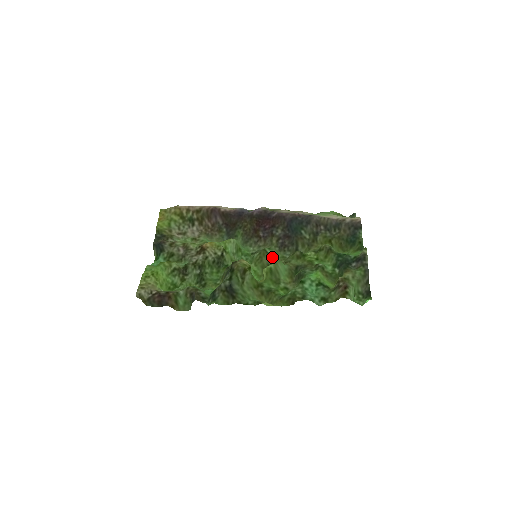
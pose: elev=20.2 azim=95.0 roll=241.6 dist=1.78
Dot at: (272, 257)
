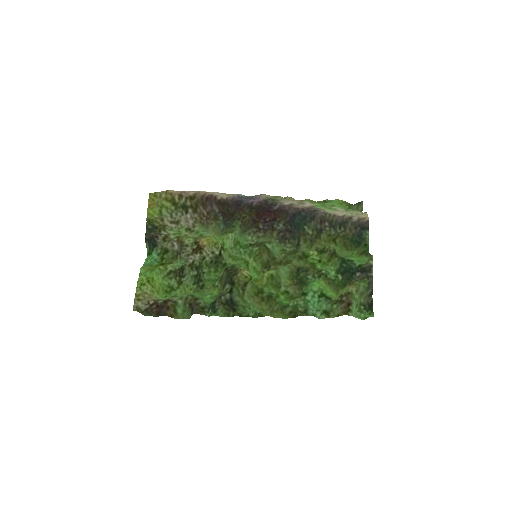
Dot at: (272, 252)
